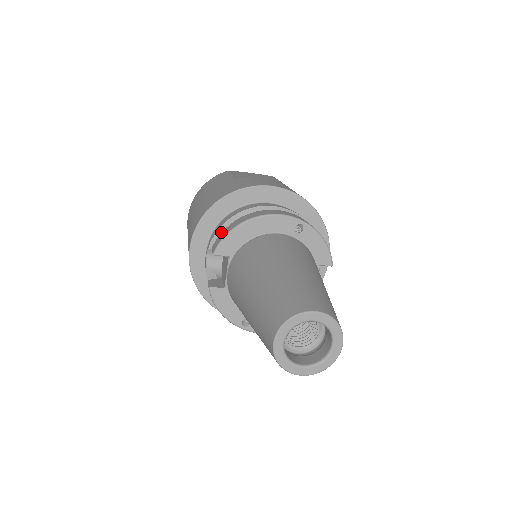
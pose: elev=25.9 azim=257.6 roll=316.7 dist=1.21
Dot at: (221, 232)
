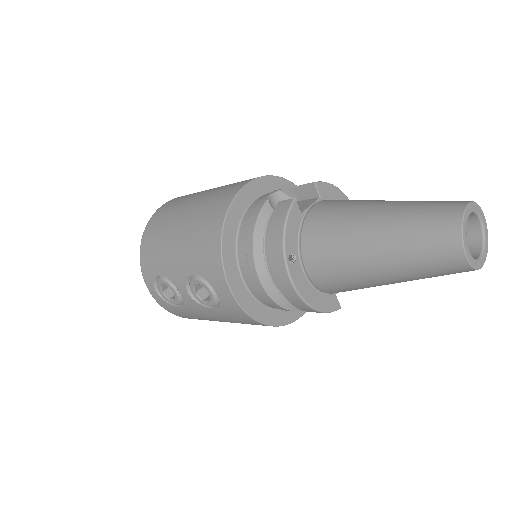
Dot at: (296, 191)
